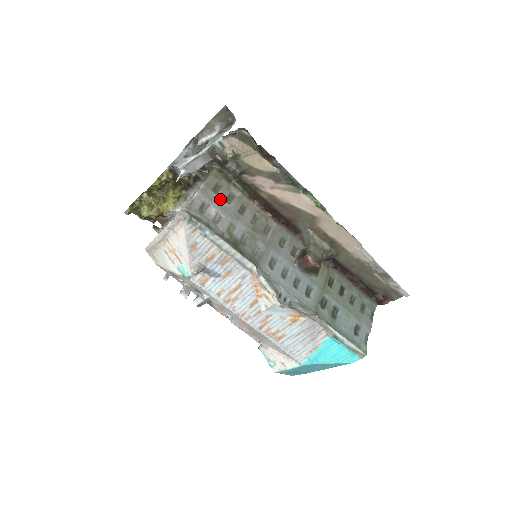
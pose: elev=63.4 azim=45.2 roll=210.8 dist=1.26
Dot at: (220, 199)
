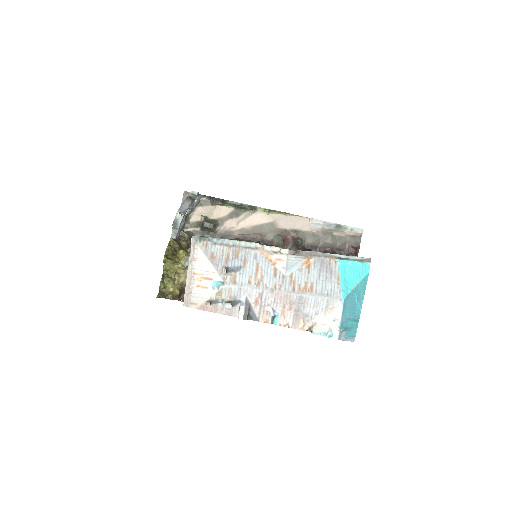
Dot at: occluded
